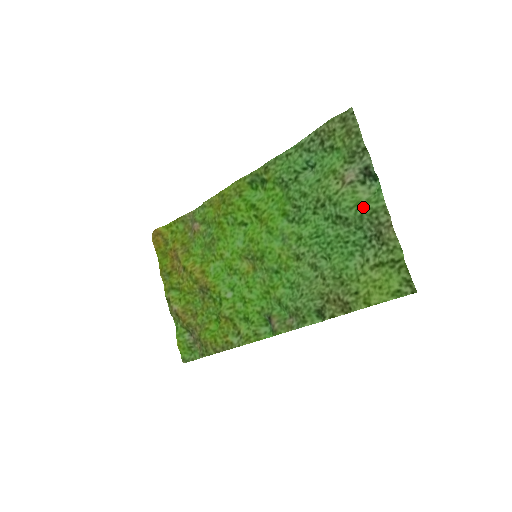
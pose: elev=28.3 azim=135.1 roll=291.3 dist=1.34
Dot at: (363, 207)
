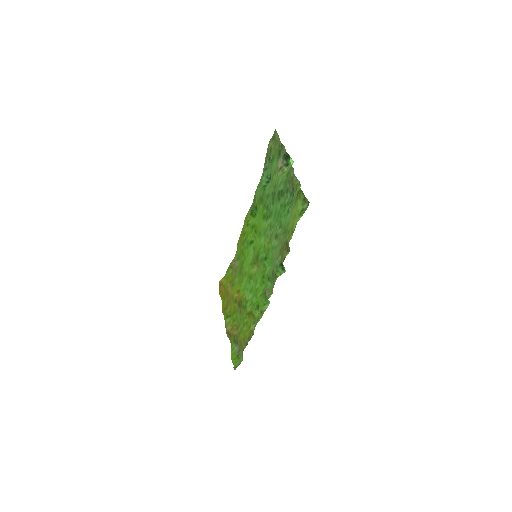
Dot at: (284, 176)
